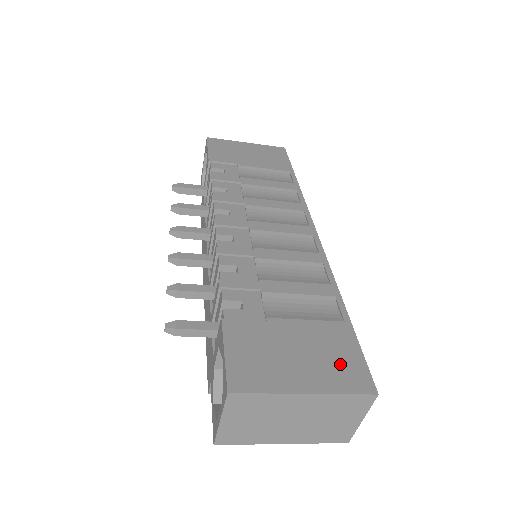
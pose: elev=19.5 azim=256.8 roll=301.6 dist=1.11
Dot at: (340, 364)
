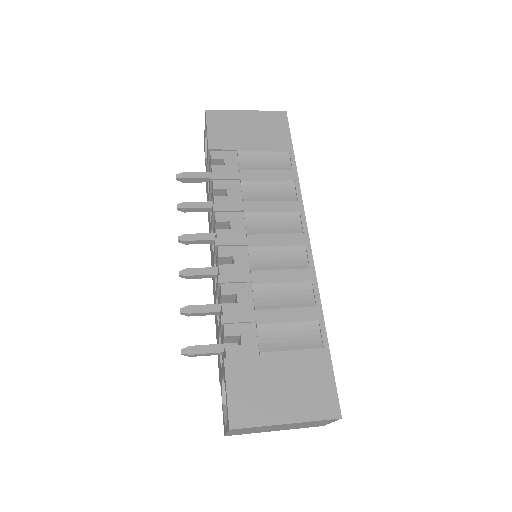
Dot at: (315, 393)
